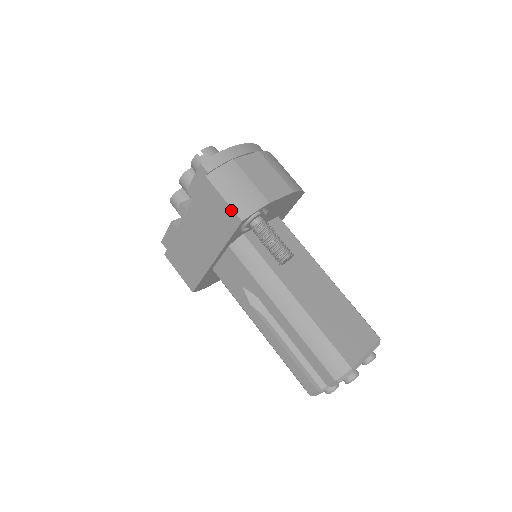
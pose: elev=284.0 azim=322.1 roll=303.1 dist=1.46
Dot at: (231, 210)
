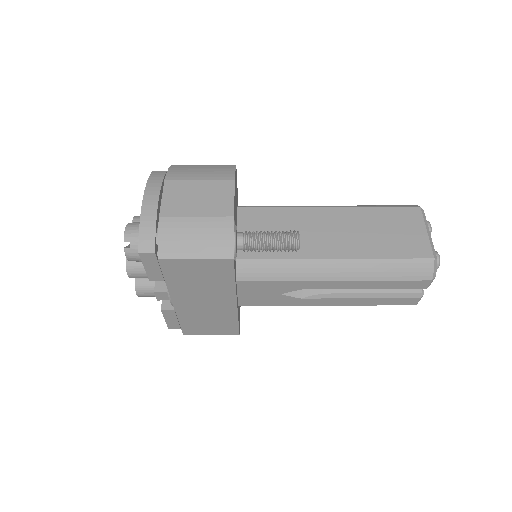
Dot at: (213, 261)
